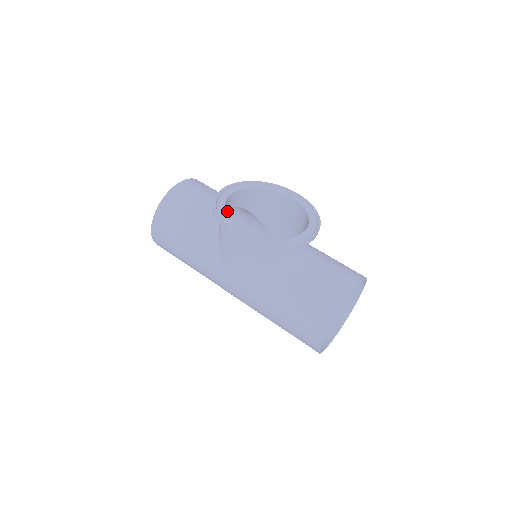
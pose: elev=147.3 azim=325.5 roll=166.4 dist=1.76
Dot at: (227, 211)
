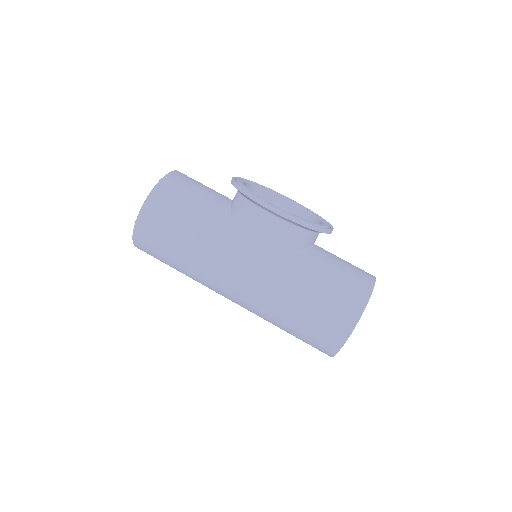
Dot at: occluded
